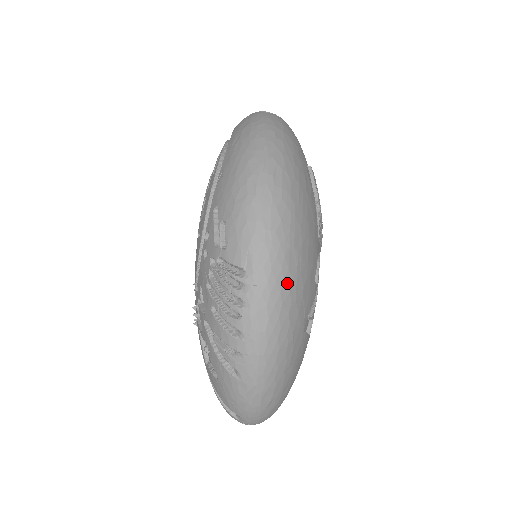
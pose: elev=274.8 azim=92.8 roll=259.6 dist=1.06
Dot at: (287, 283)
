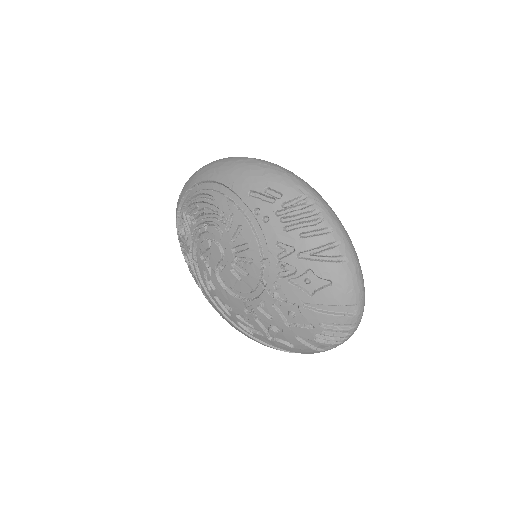
Dot at: occluded
